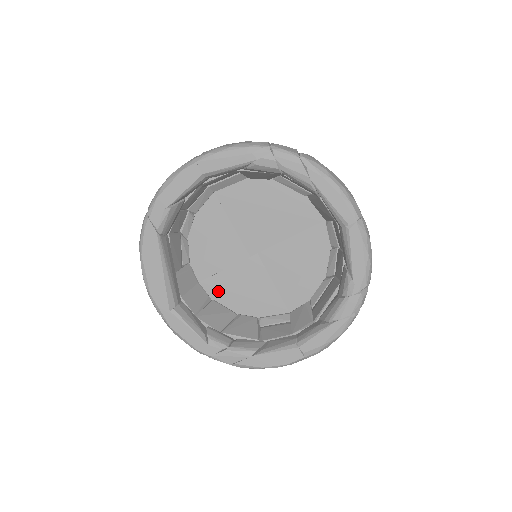
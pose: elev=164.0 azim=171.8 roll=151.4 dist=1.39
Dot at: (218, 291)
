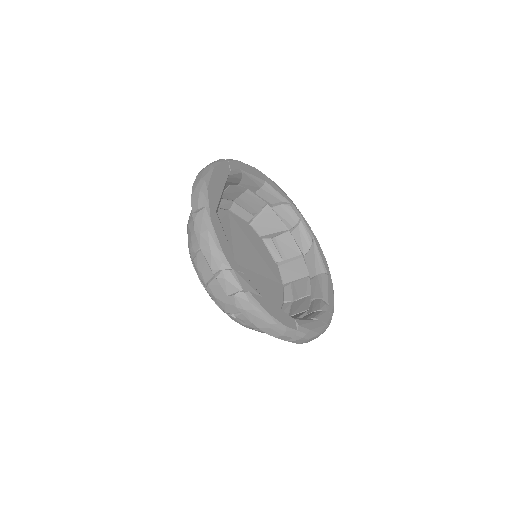
Dot at: occluded
